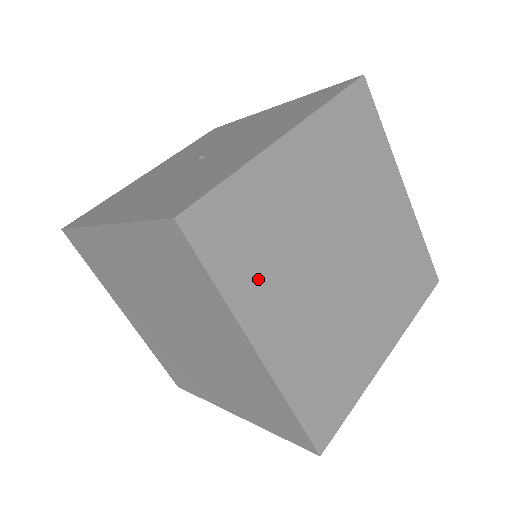
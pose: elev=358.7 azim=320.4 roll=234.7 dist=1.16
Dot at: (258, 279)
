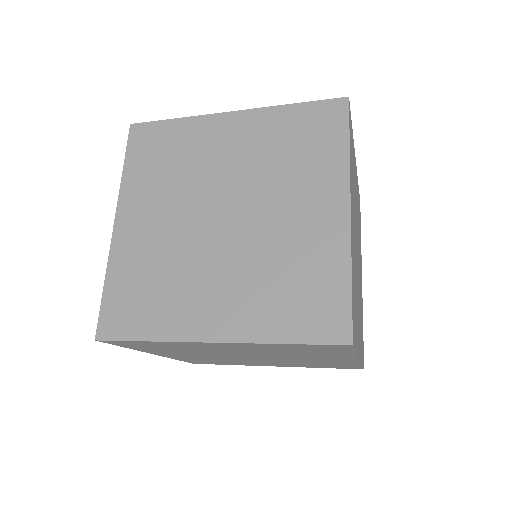
Dot at: (148, 182)
